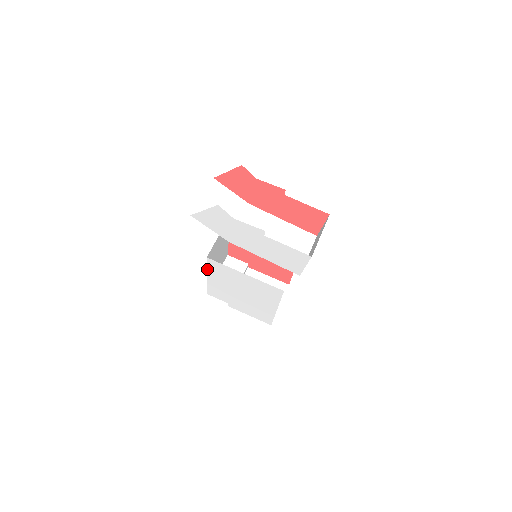
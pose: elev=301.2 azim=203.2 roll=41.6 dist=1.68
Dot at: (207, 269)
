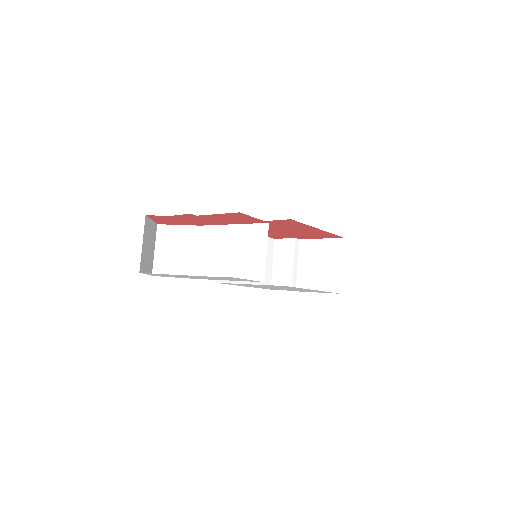
Dot at: occluded
